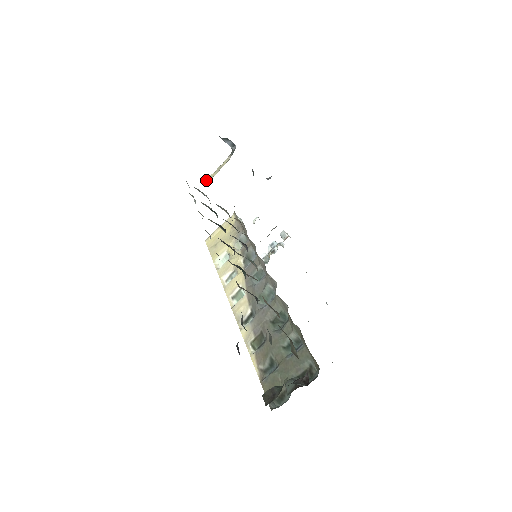
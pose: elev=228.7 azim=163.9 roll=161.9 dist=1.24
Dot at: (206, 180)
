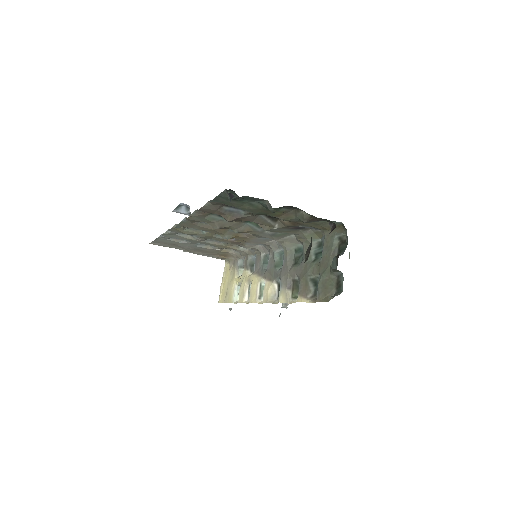
Dot at: occluded
